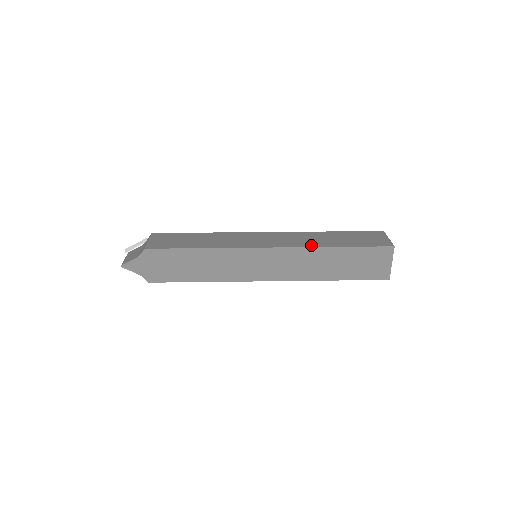
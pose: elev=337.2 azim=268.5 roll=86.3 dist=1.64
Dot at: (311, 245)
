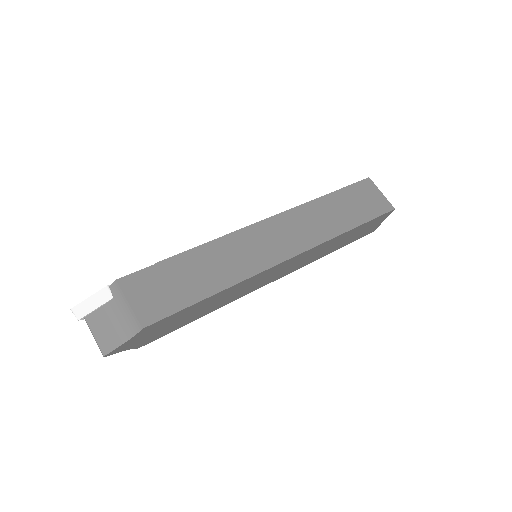
Dot at: (327, 236)
